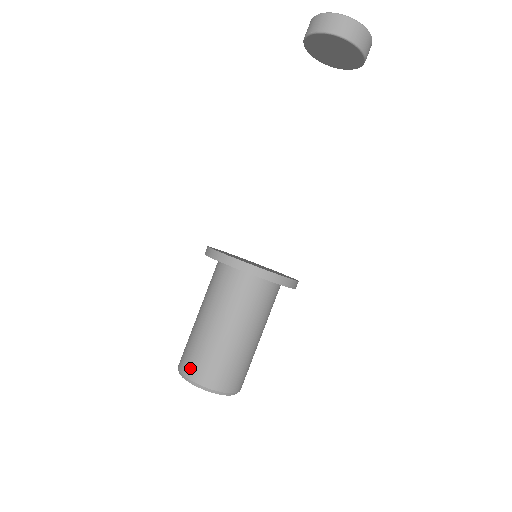
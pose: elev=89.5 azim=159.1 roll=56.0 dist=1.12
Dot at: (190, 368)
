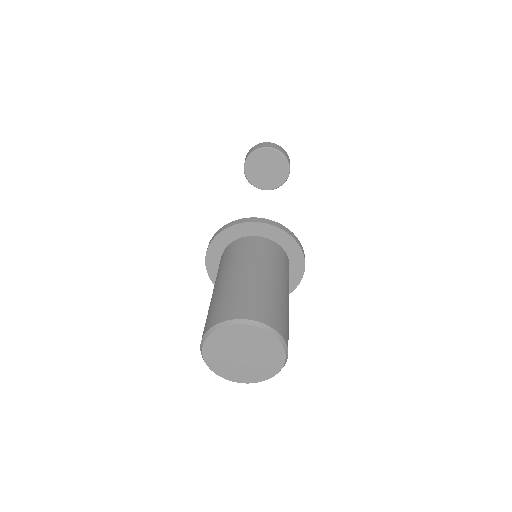
Dot at: (224, 313)
